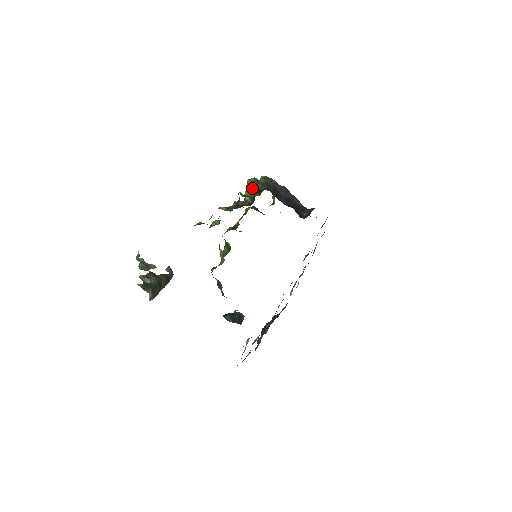
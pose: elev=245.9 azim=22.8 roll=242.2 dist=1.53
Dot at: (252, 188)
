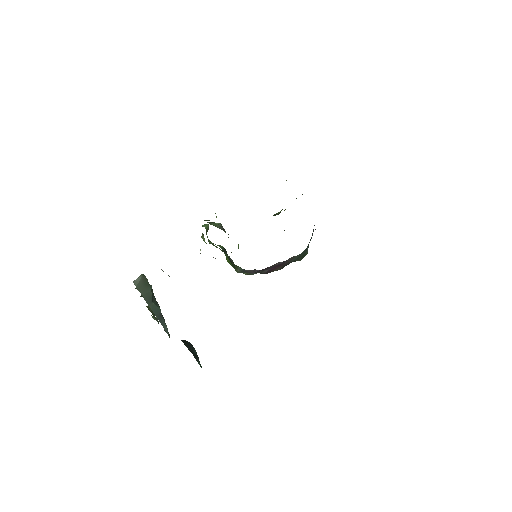
Dot at: occluded
